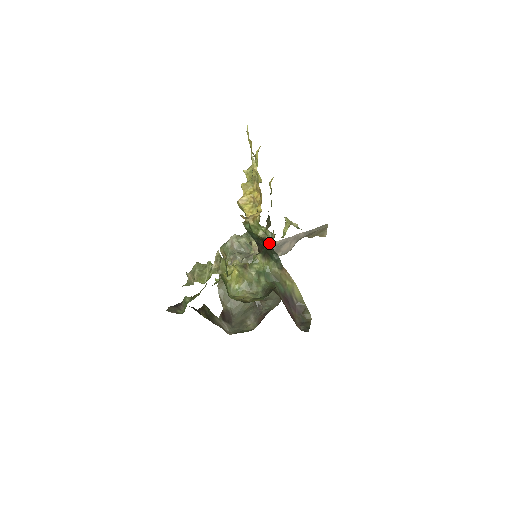
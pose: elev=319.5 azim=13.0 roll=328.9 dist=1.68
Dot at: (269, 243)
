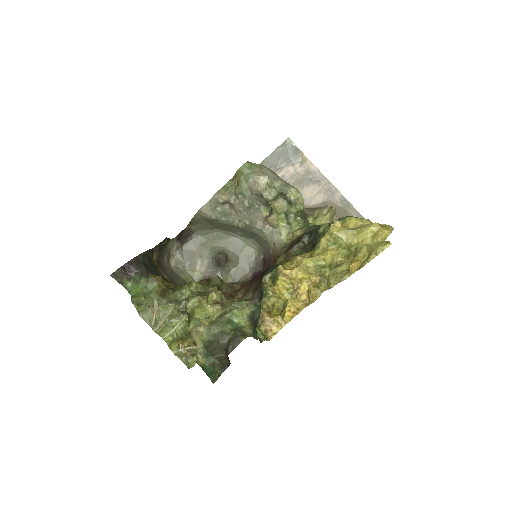
Dot at: (260, 342)
